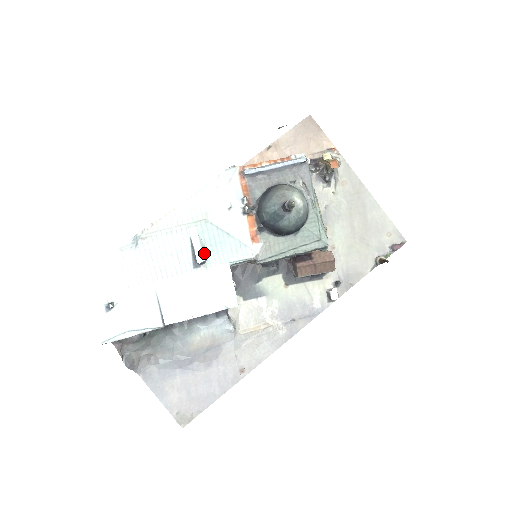
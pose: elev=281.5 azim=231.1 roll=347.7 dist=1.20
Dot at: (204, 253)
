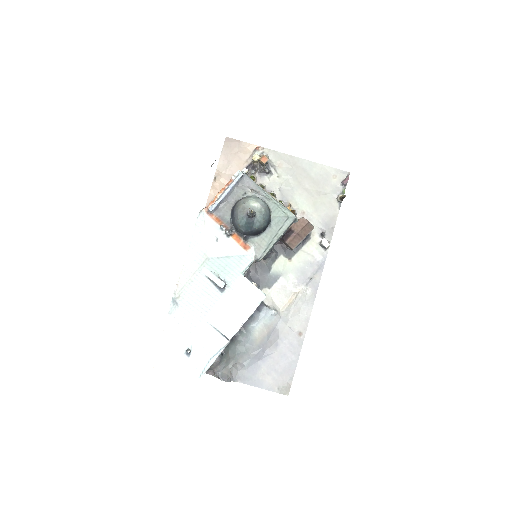
Dot at: (221, 279)
